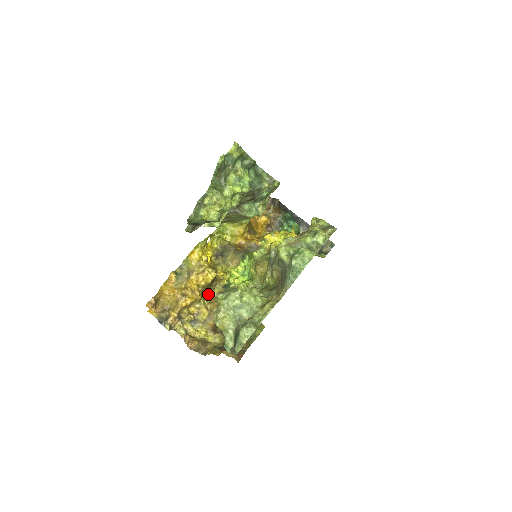
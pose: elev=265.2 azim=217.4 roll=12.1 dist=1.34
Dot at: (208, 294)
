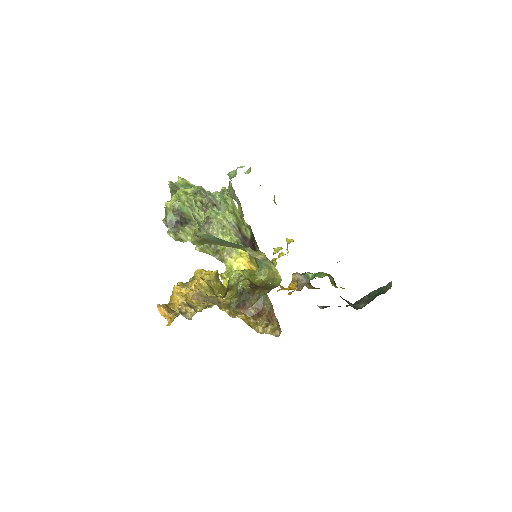
Dot at: occluded
